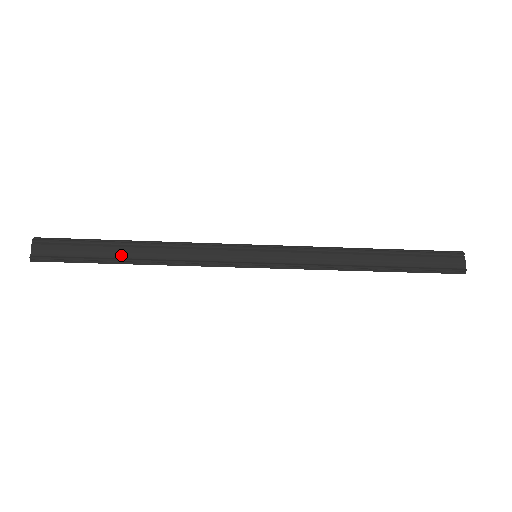
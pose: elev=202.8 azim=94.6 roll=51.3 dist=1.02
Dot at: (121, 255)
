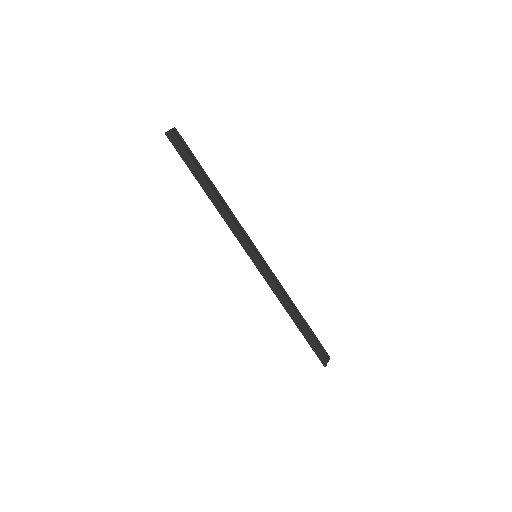
Dot at: (205, 183)
